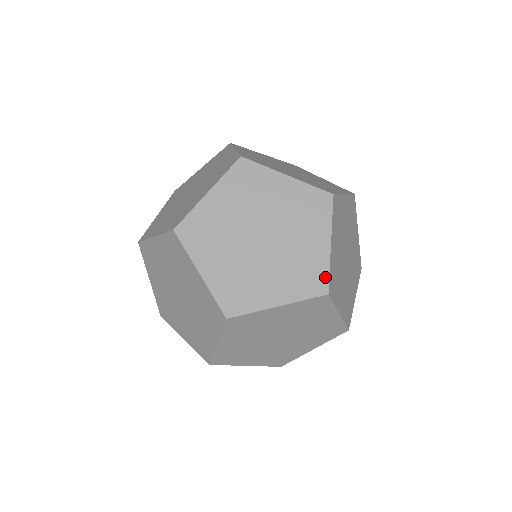
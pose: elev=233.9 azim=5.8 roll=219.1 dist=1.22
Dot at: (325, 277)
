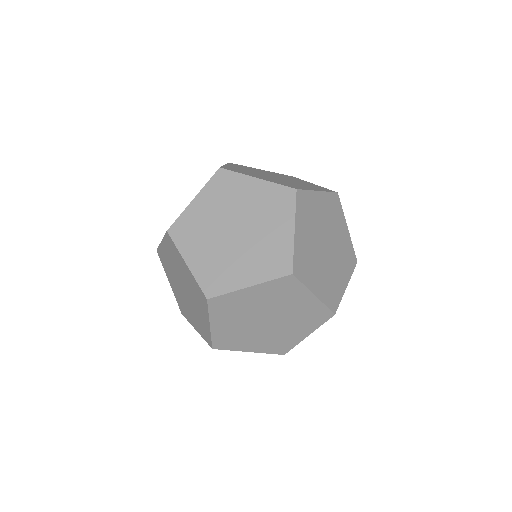
Dot at: (353, 252)
